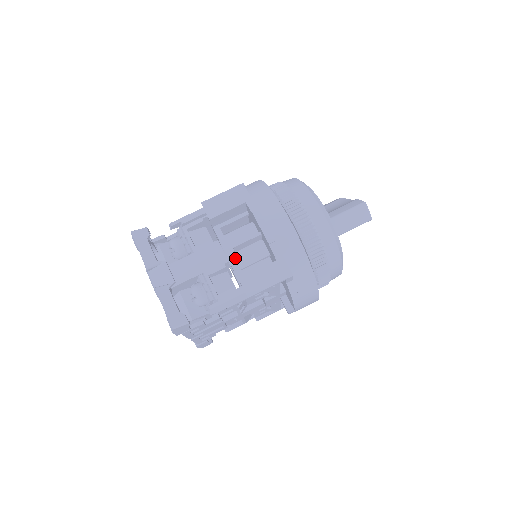
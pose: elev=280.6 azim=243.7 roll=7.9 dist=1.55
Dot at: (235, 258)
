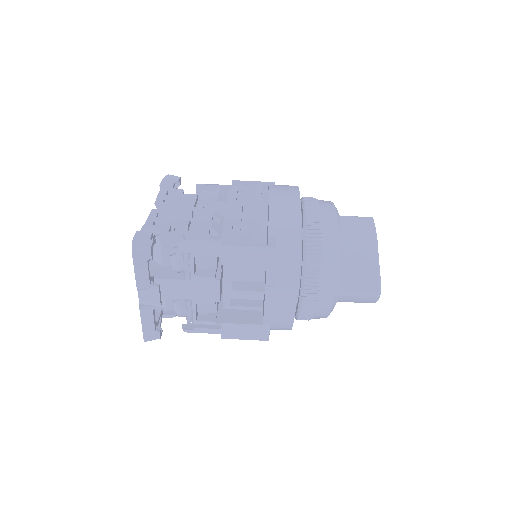
Dot at: (230, 288)
